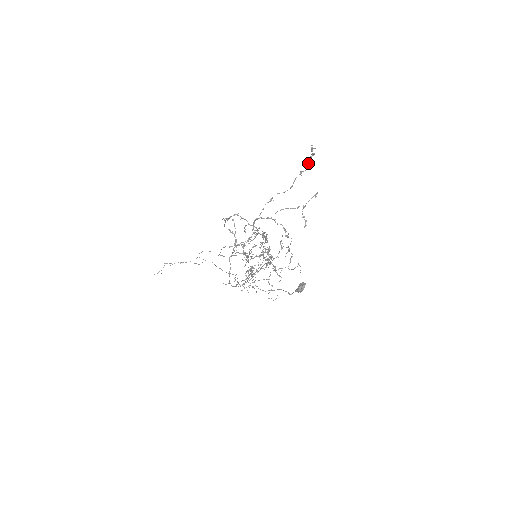
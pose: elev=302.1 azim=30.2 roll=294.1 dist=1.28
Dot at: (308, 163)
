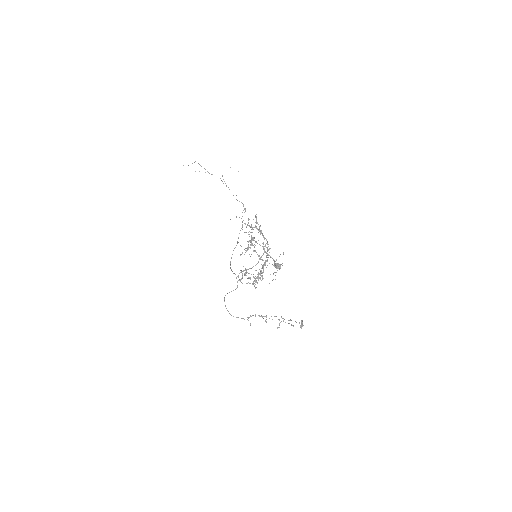
Dot at: occluded
